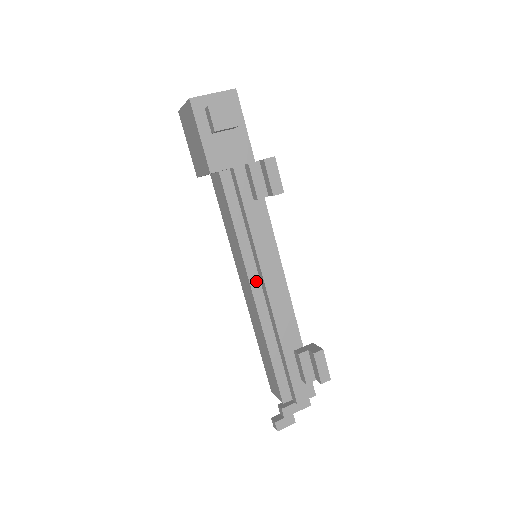
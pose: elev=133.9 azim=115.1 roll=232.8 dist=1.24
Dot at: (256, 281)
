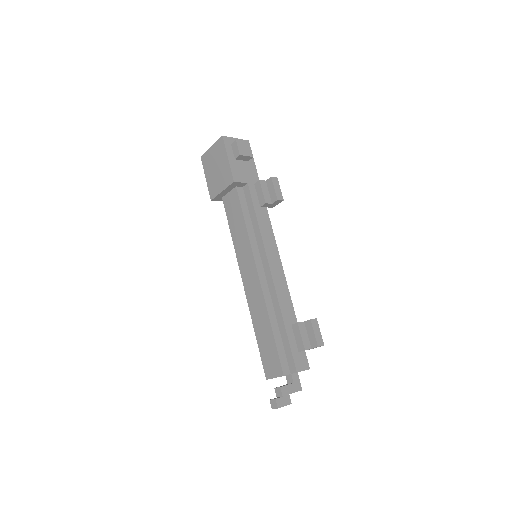
Dot at: (261, 267)
